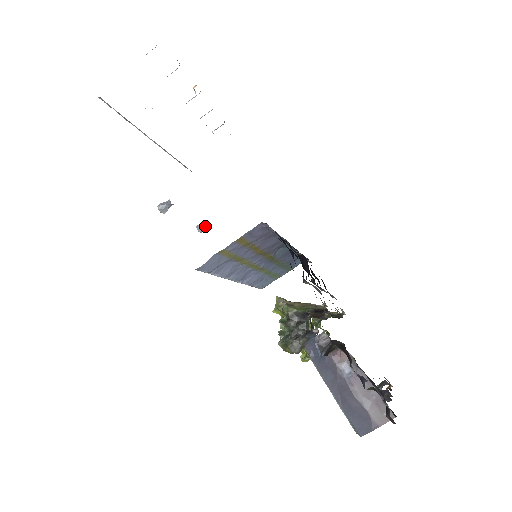
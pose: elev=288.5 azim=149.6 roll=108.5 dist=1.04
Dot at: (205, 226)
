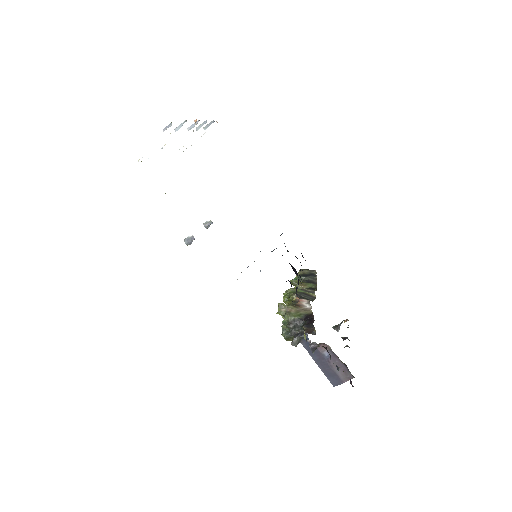
Dot at: (210, 224)
